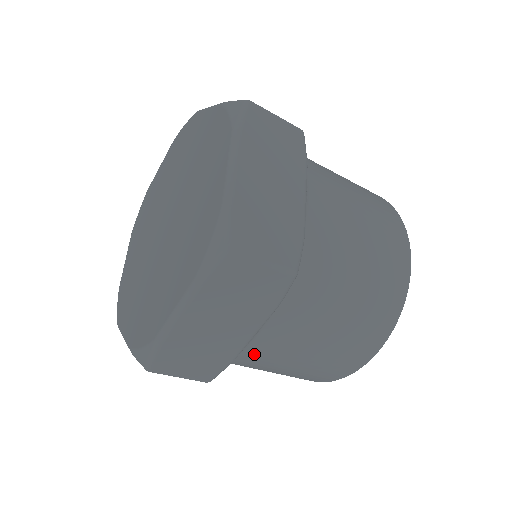
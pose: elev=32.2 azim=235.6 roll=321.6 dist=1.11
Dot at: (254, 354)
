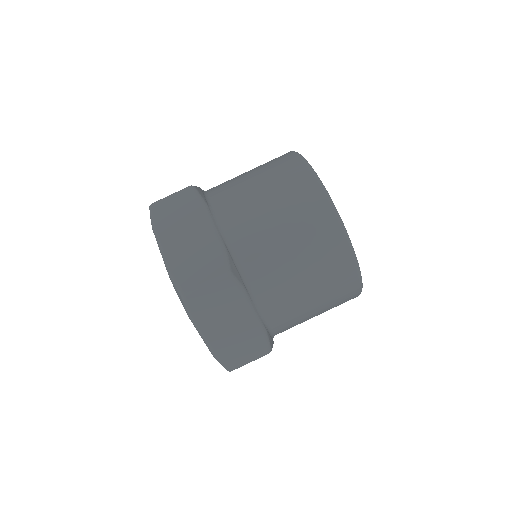
Dot at: (241, 241)
